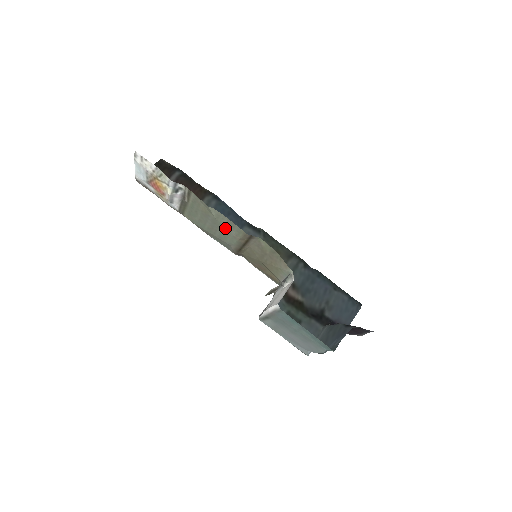
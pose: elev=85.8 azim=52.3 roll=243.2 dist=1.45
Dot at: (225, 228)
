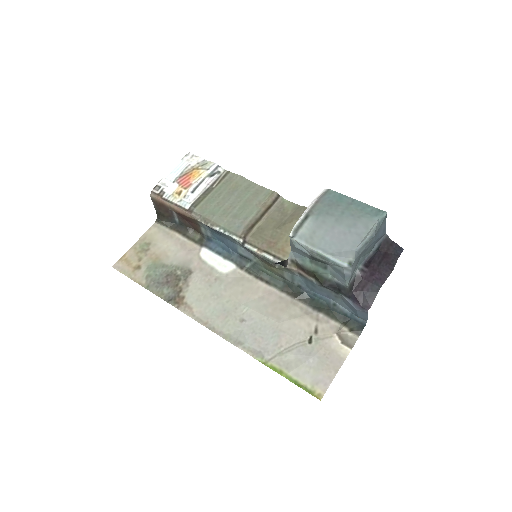
Dot at: (250, 197)
